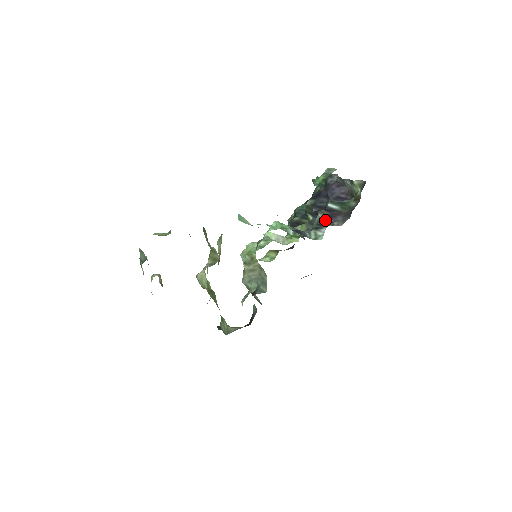
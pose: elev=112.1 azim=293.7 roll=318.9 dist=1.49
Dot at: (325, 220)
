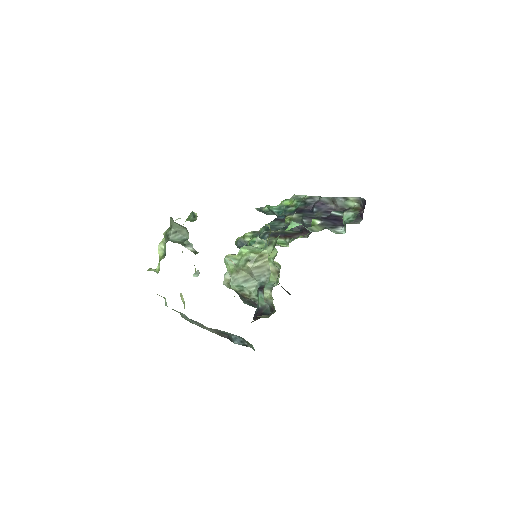
Dot at: (337, 222)
